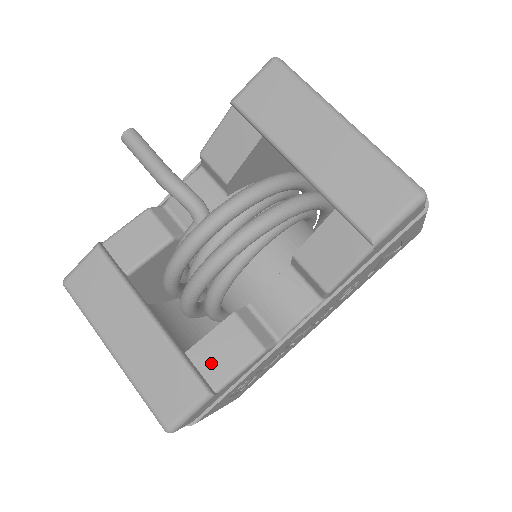
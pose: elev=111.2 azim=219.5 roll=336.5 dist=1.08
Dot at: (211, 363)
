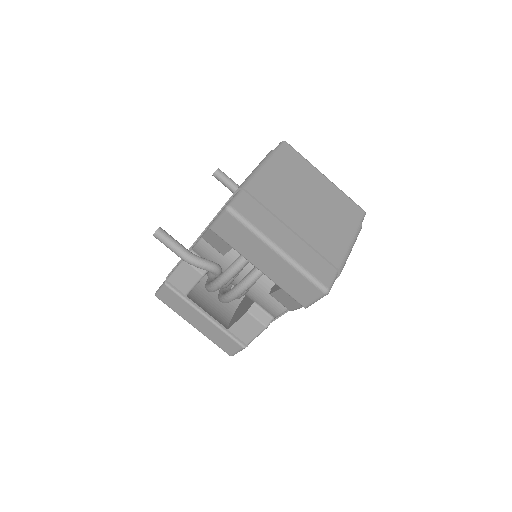
Dot at: (242, 334)
